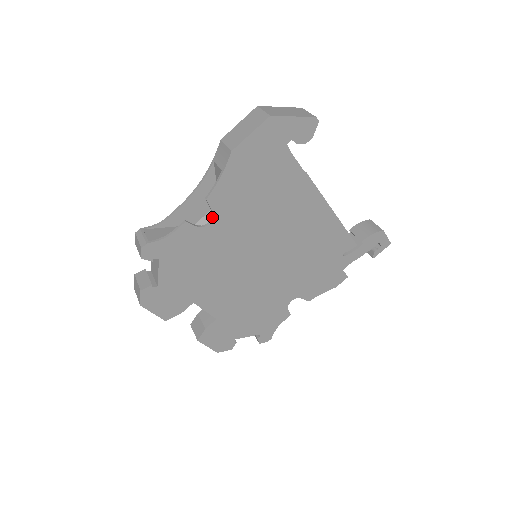
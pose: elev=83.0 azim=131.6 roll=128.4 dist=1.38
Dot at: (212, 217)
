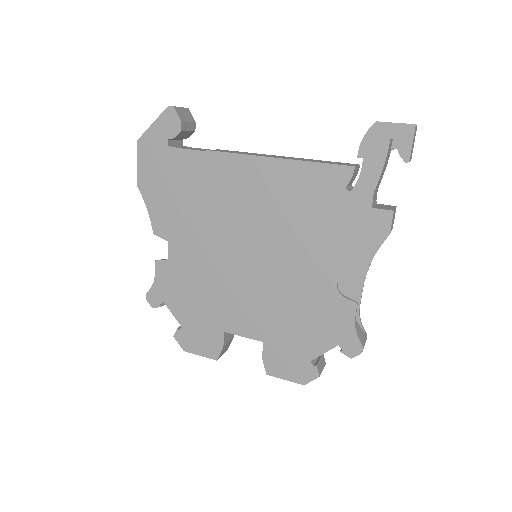
Dot at: (171, 245)
